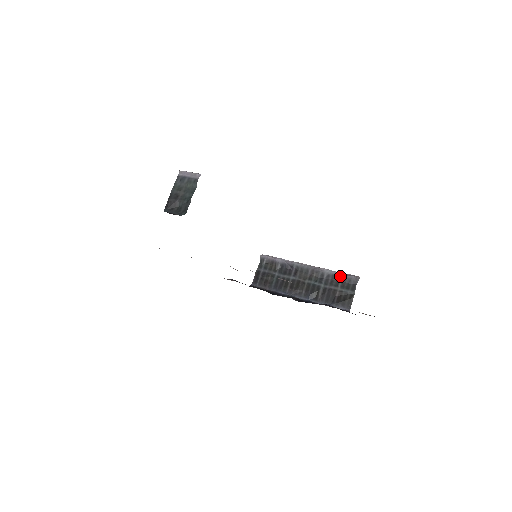
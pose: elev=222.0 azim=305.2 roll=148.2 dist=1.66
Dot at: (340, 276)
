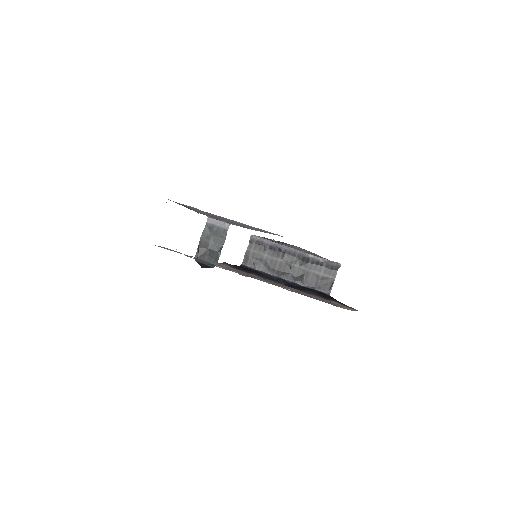
Dot at: (324, 262)
